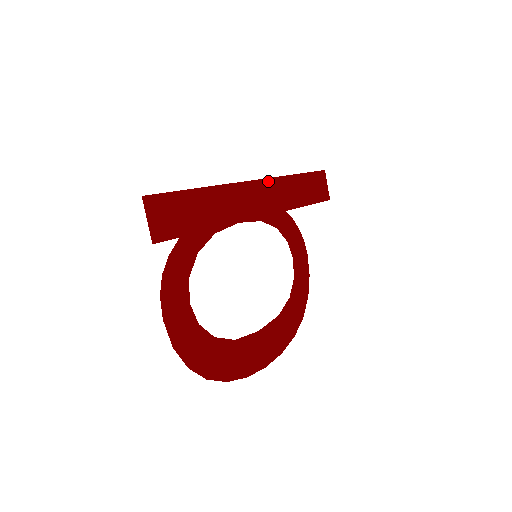
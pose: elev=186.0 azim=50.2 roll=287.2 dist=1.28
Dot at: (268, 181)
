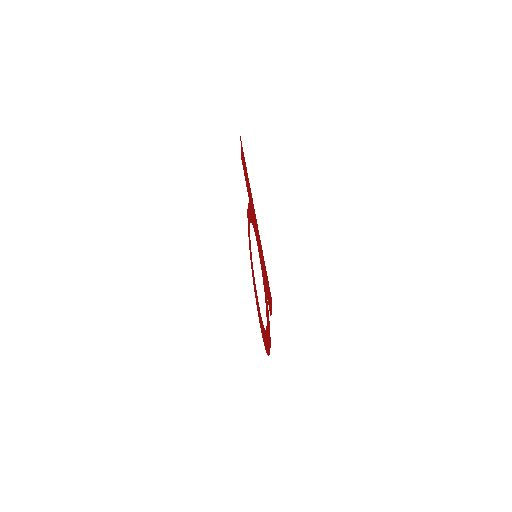
Dot at: (251, 195)
